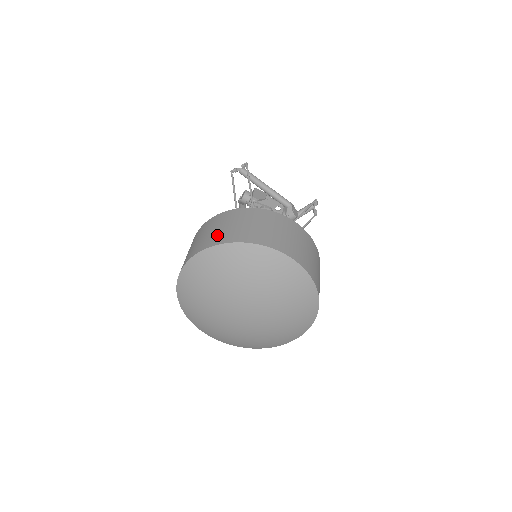
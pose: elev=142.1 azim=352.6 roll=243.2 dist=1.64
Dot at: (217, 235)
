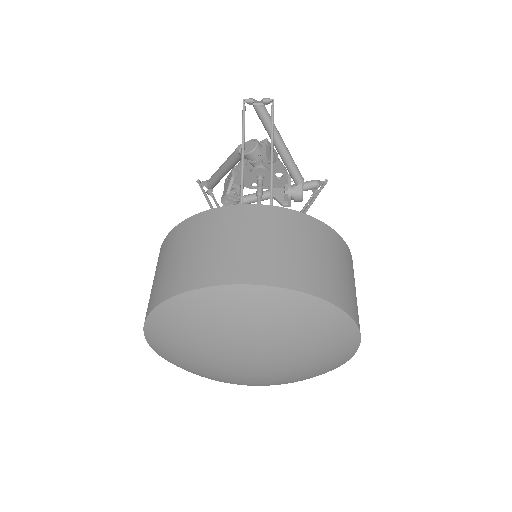
Dot at: (266, 260)
